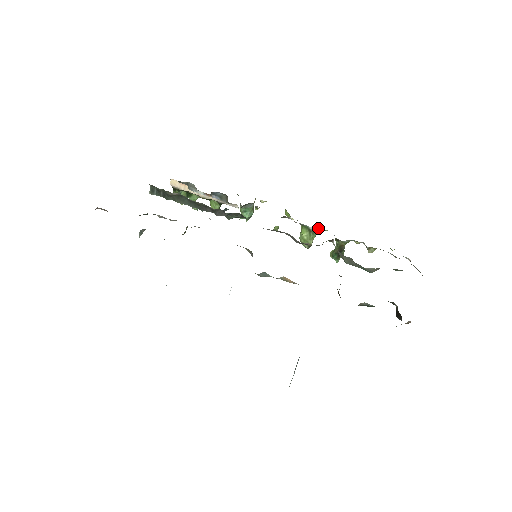
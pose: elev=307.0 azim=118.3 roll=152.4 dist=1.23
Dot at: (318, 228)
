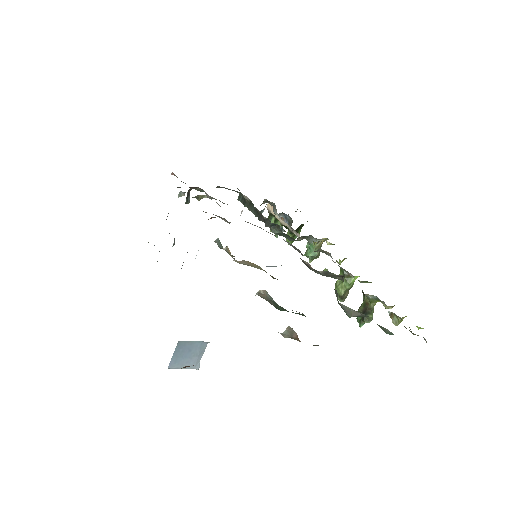
Dot at: (350, 273)
